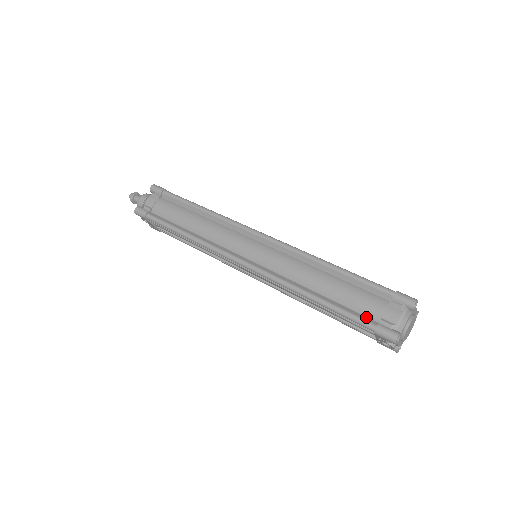
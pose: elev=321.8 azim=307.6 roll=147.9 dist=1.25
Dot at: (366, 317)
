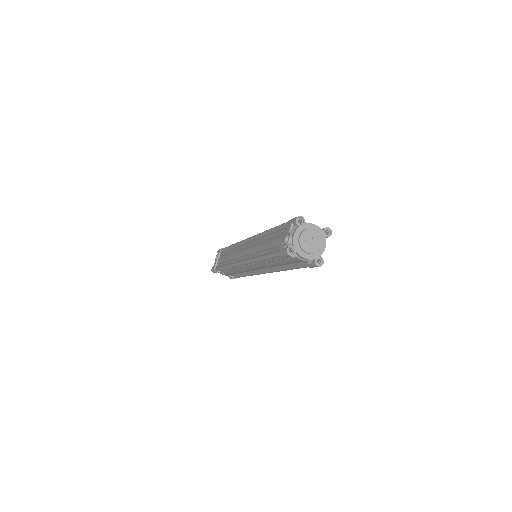
Dot at: occluded
